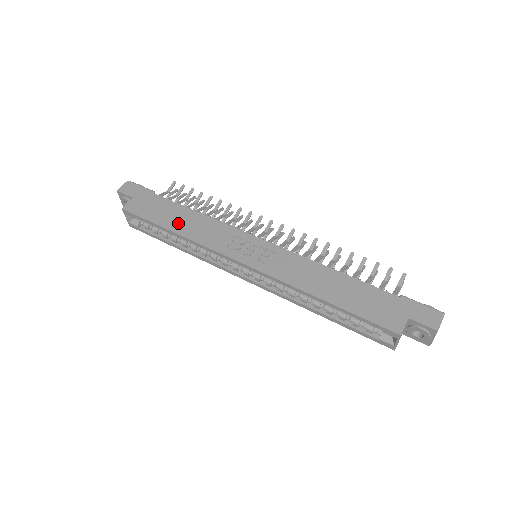
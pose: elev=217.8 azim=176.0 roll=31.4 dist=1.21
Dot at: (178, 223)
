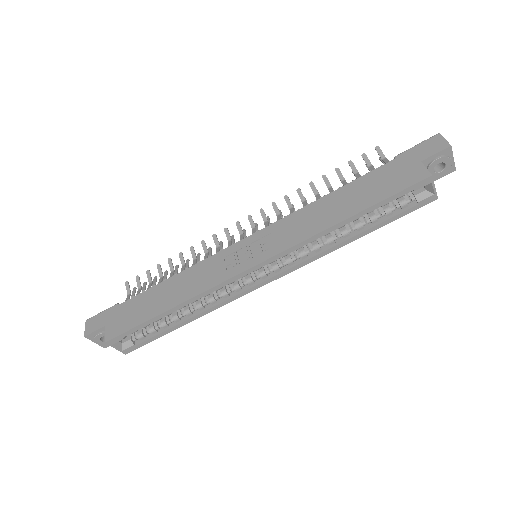
Dot at: (166, 300)
